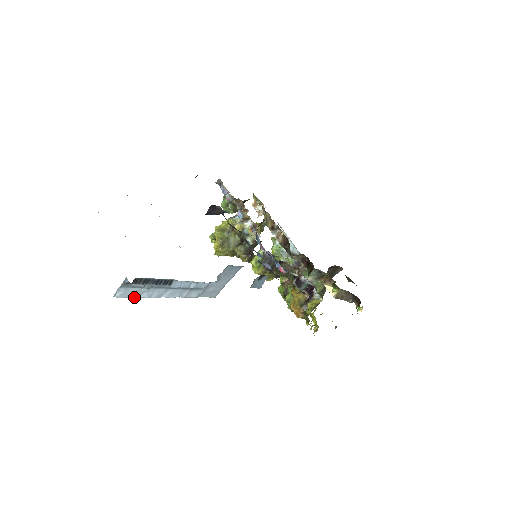
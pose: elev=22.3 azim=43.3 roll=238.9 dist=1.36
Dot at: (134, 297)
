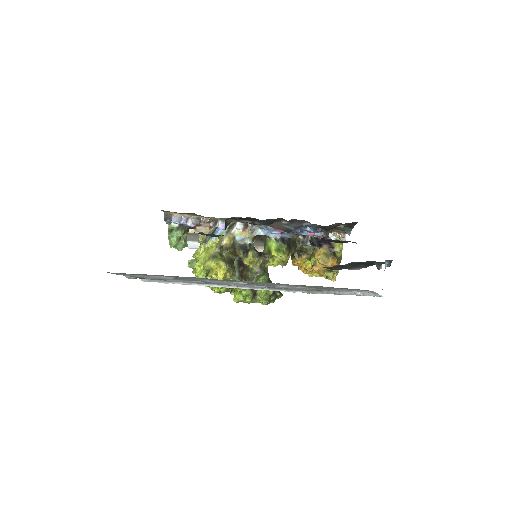
Dot at: (369, 294)
